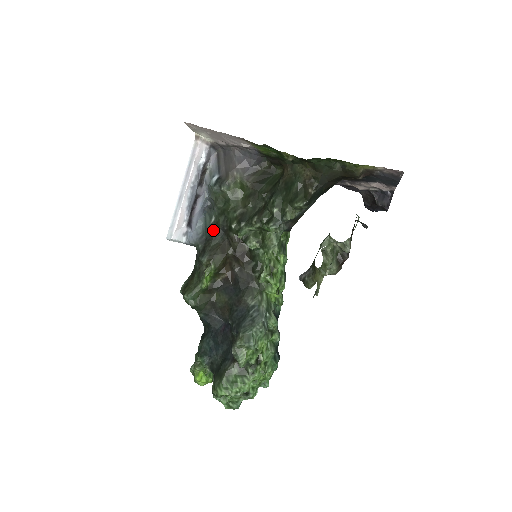
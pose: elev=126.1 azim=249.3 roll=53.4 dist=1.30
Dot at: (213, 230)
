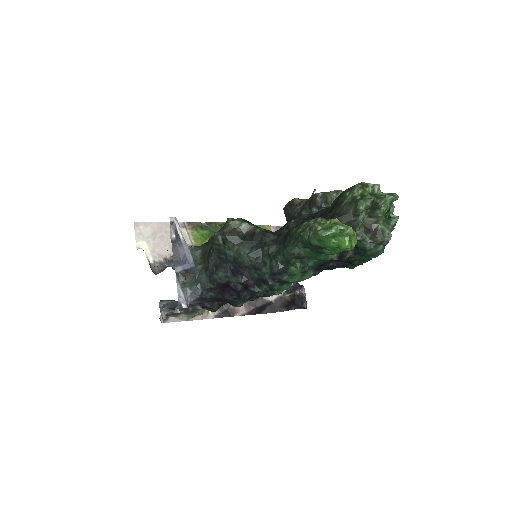
Dot at: occluded
